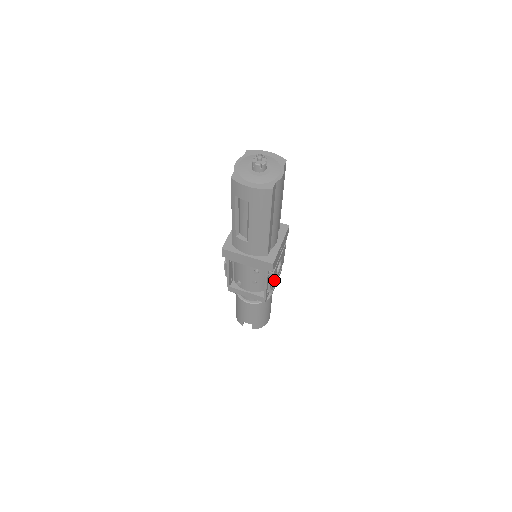
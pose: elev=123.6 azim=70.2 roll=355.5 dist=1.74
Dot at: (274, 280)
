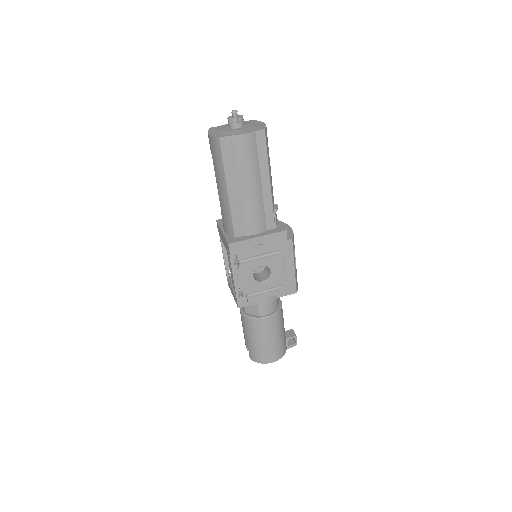
Dot at: (248, 282)
